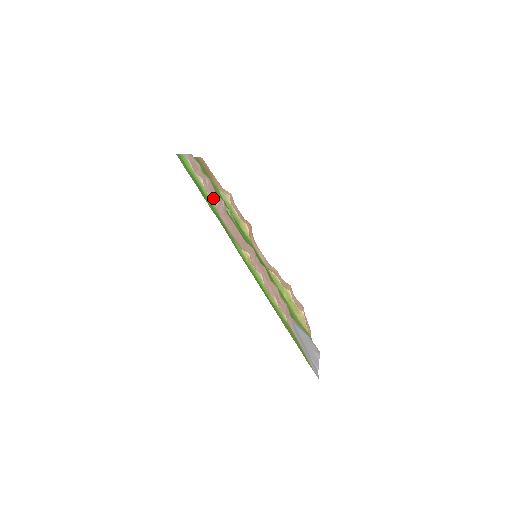
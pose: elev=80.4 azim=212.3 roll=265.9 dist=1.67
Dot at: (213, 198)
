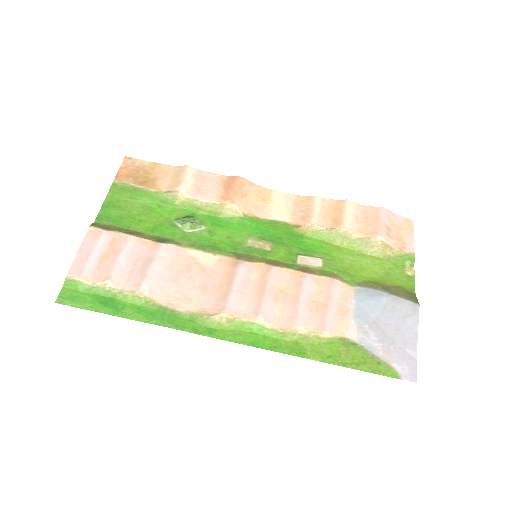
Dot at: (136, 291)
